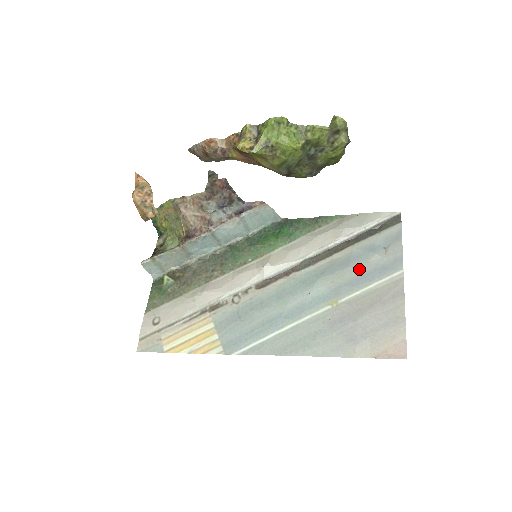
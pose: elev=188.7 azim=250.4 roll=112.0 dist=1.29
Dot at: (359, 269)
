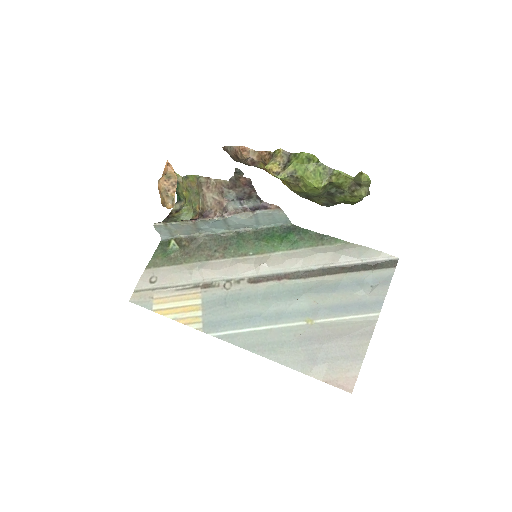
Dot at: (342, 298)
